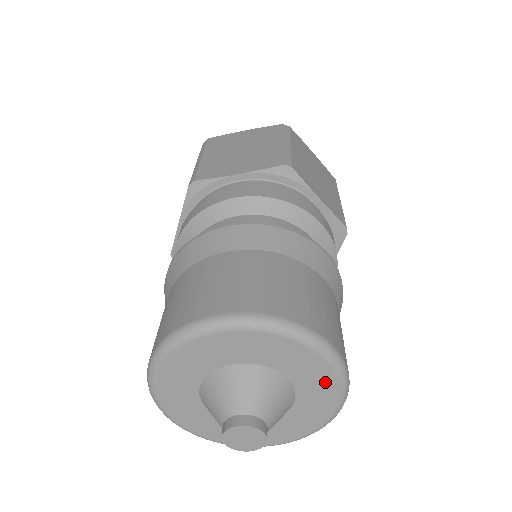
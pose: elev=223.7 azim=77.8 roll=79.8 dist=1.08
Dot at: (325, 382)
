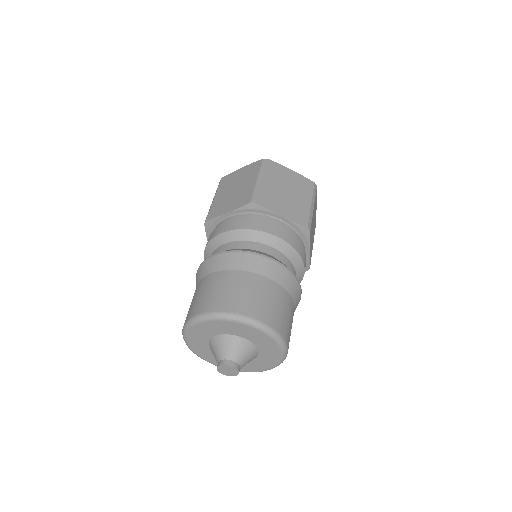
Dot at: (265, 339)
